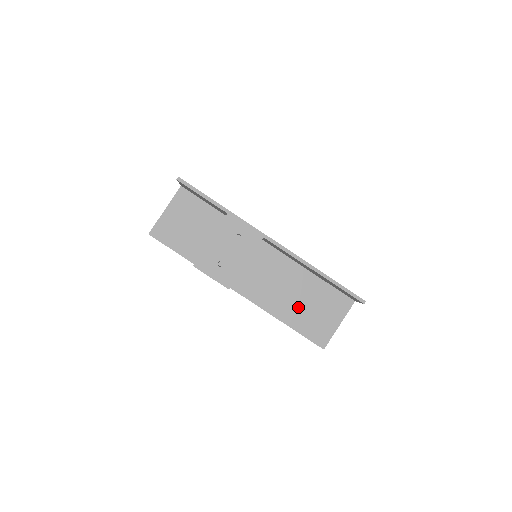
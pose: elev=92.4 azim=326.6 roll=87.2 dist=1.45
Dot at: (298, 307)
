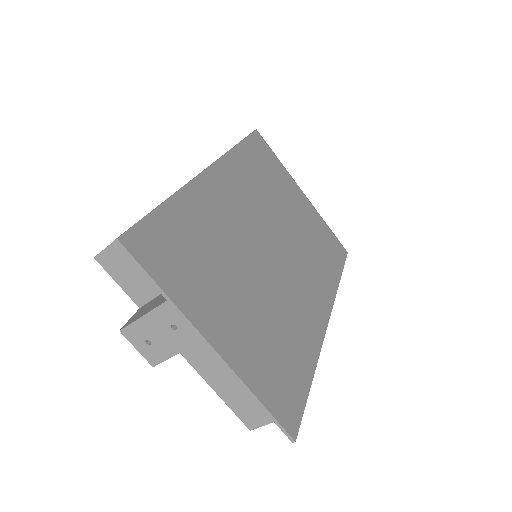
Dot at: (237, 389)
